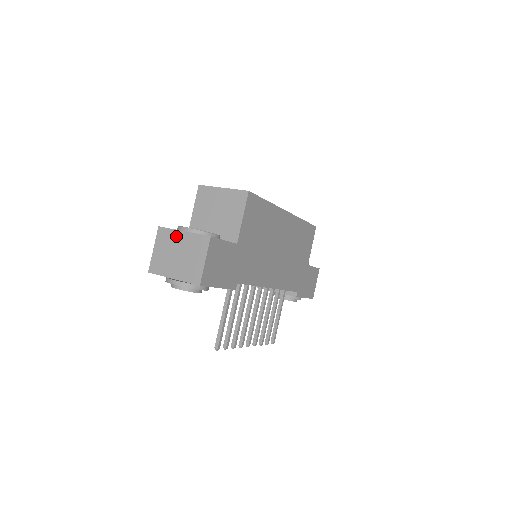
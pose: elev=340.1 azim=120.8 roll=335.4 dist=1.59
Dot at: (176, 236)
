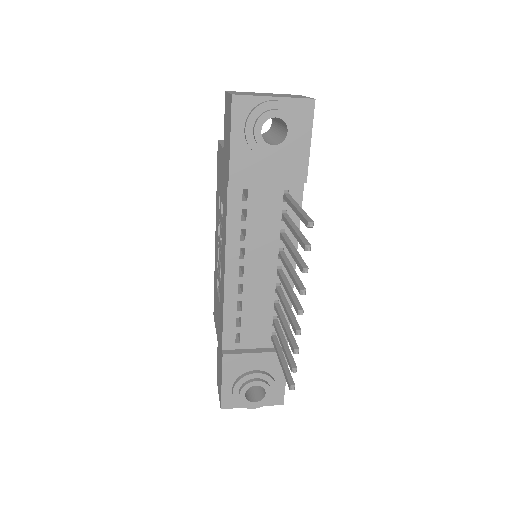
Dot at: occluded
